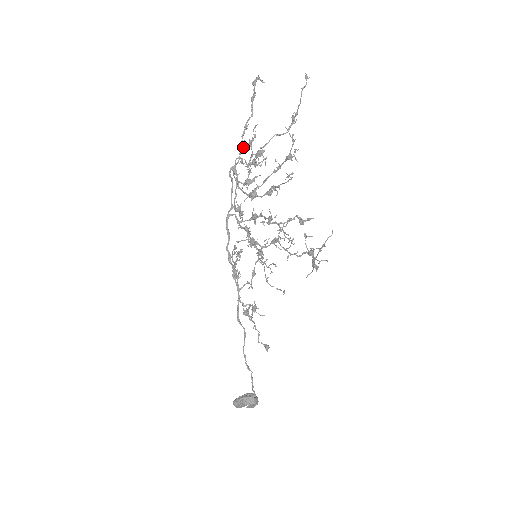
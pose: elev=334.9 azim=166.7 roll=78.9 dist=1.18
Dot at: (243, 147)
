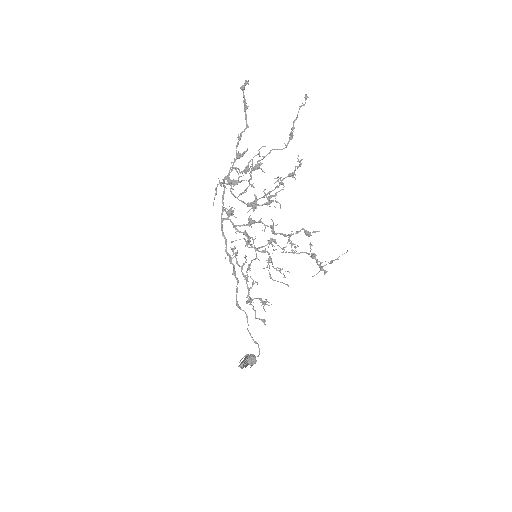
Dot at: (237, 157)
